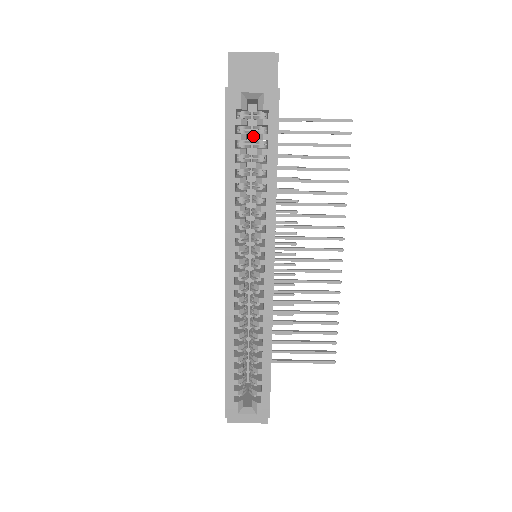
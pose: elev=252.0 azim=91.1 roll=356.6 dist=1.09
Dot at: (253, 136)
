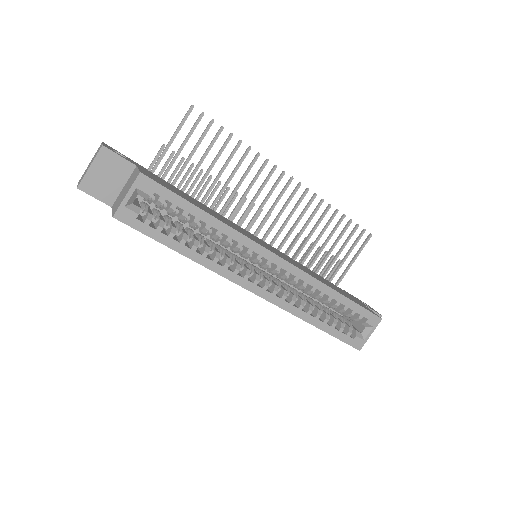
Dot at: occluded
